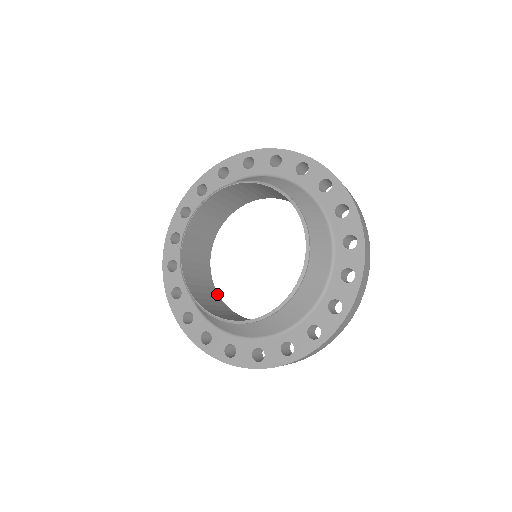
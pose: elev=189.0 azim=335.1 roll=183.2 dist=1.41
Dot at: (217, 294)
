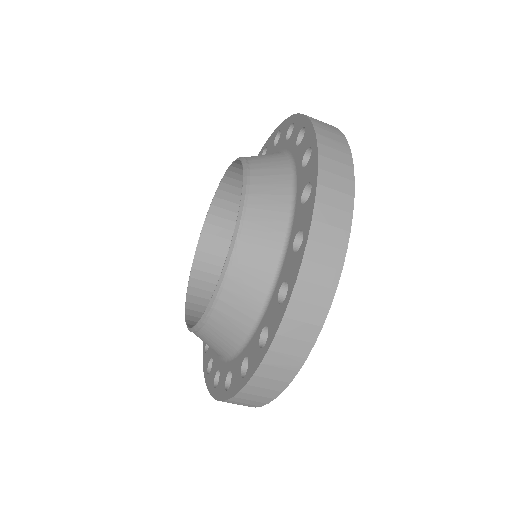
Dot at: occluded
